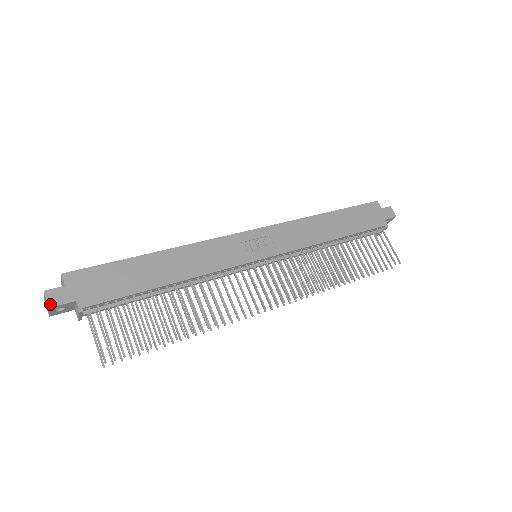
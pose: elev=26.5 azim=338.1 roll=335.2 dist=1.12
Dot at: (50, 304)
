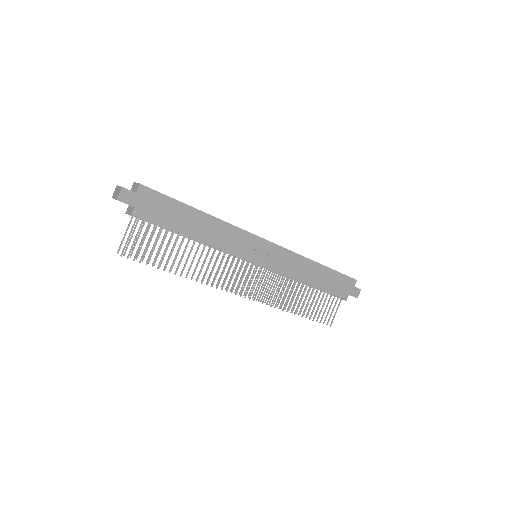
Dot at: (119, 198)
